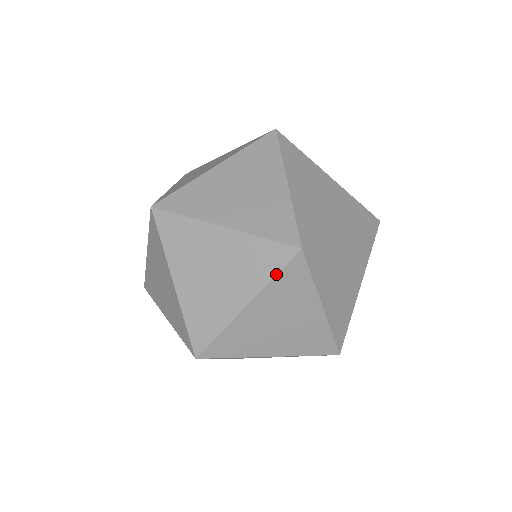
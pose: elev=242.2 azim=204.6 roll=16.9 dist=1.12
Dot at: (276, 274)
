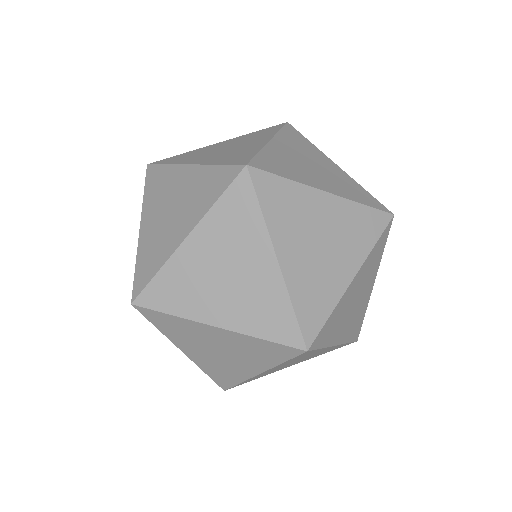
Dot at: (259, 206)
